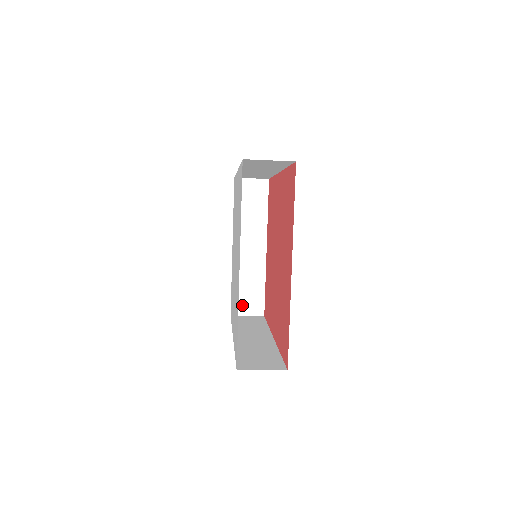
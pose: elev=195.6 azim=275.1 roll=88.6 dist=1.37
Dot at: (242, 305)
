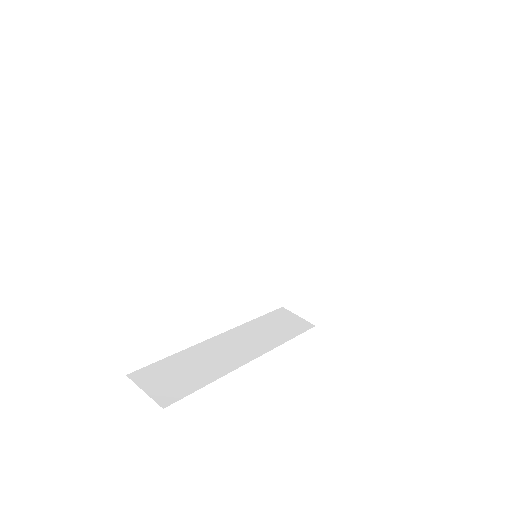
Dot at: (296, 301)
